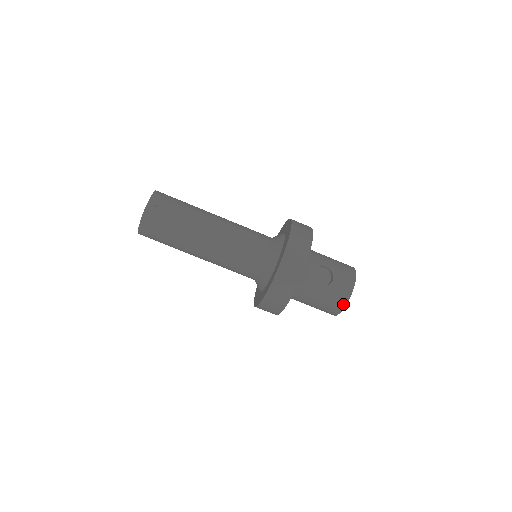
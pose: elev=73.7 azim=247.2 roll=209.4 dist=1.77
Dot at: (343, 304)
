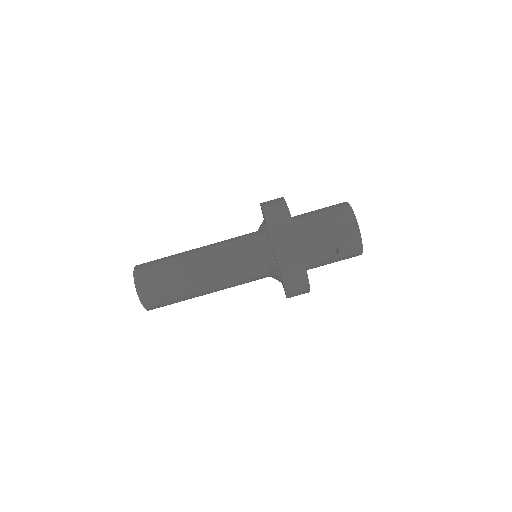
Dot at: (358, 255)
